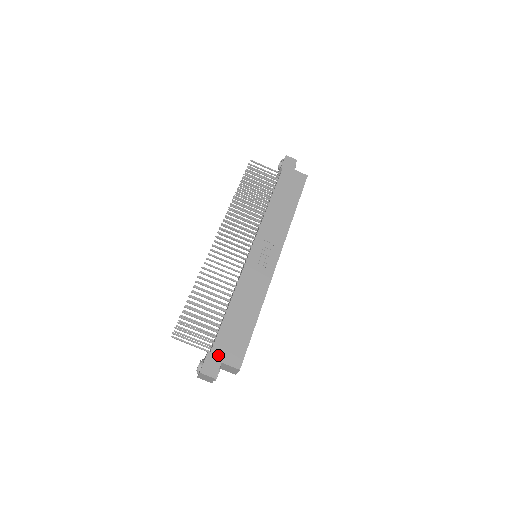
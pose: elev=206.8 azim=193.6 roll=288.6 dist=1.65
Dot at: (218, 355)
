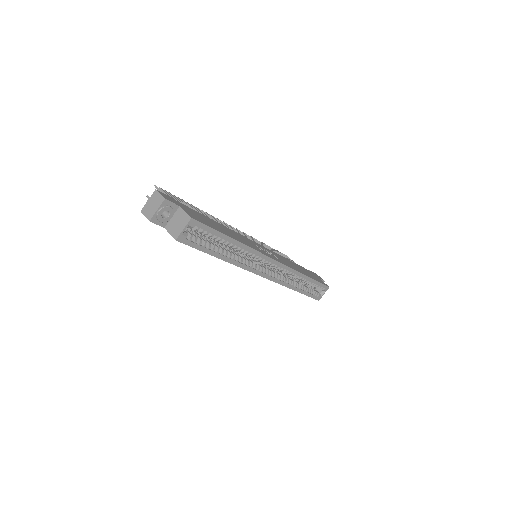
Dot at: (181, 205)
